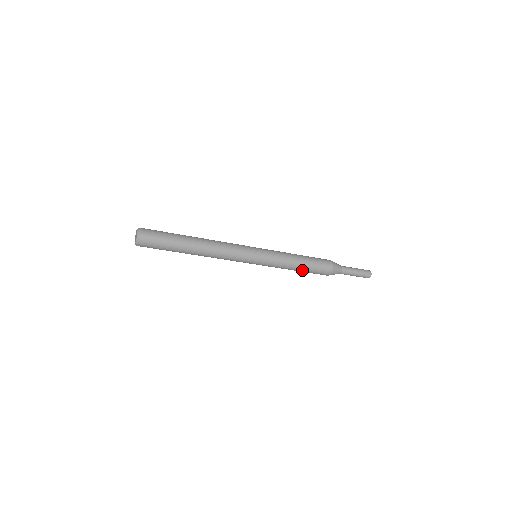
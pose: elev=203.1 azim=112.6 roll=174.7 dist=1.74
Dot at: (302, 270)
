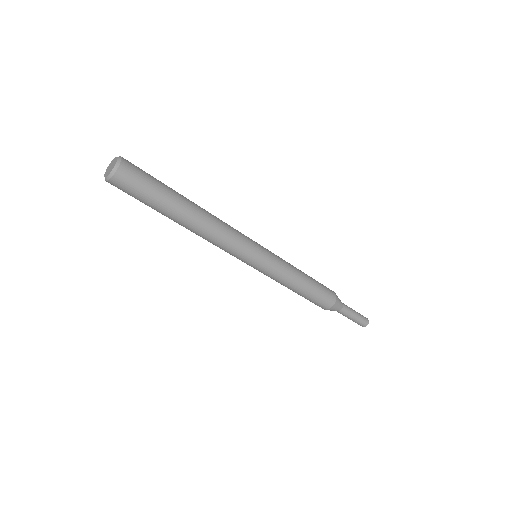
Dot at: (307, 288)
